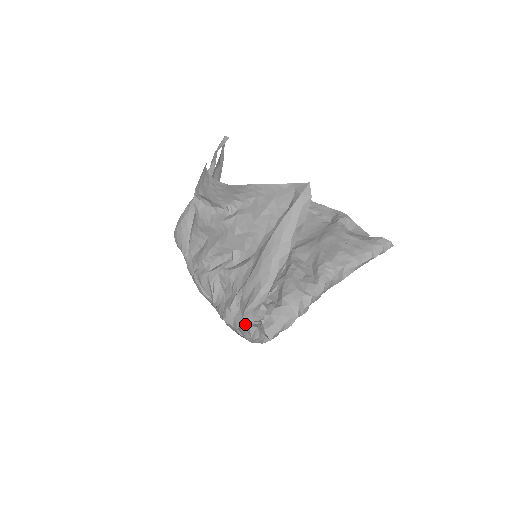
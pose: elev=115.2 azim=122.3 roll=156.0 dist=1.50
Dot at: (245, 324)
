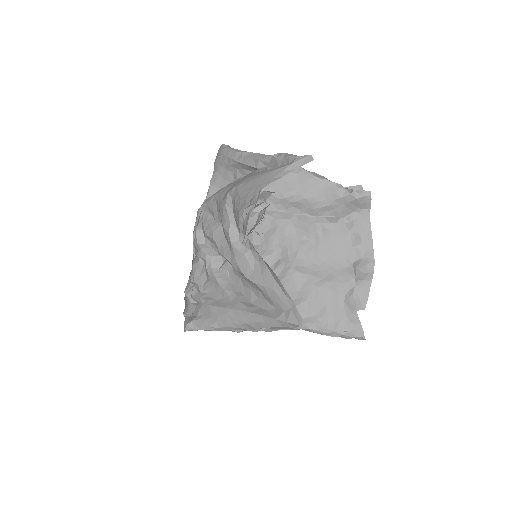
Dot at: (185, 329)
